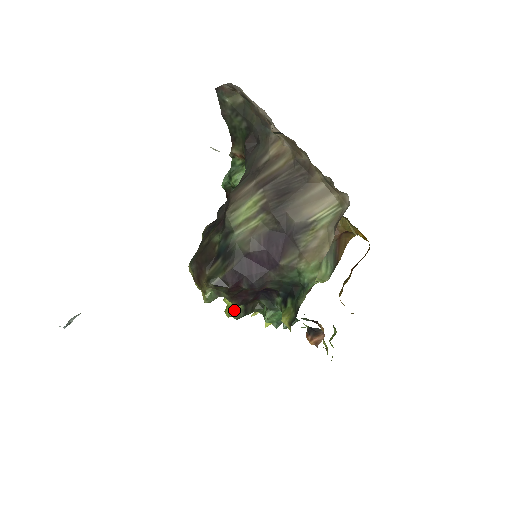
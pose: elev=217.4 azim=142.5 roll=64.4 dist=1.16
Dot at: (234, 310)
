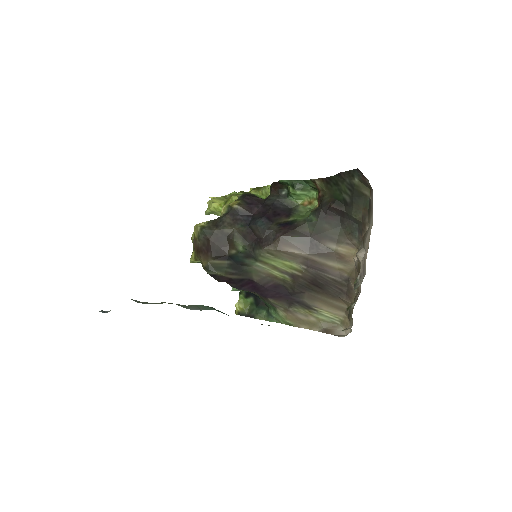
Dot at: occluded
